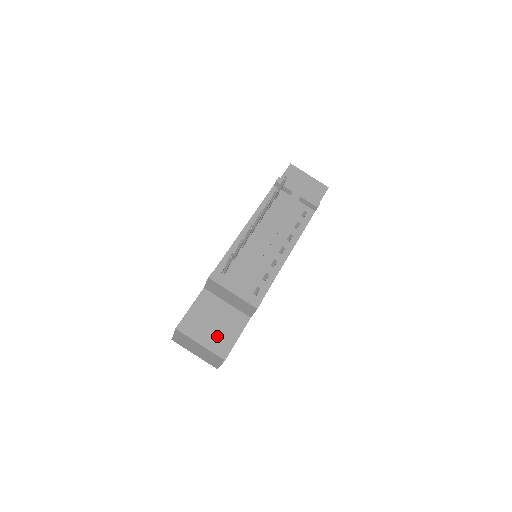
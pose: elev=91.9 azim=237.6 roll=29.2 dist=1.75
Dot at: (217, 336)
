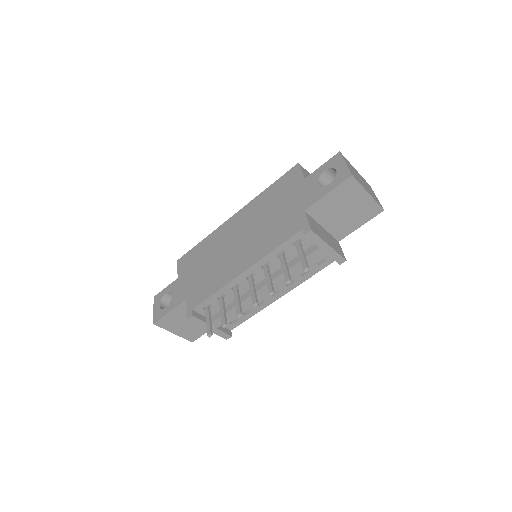
Dot at: (190, 330)
